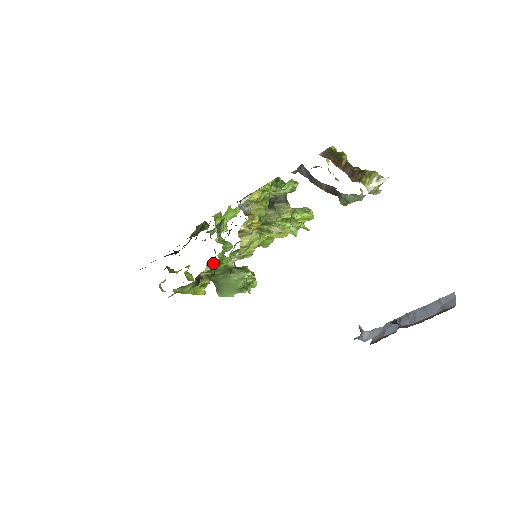
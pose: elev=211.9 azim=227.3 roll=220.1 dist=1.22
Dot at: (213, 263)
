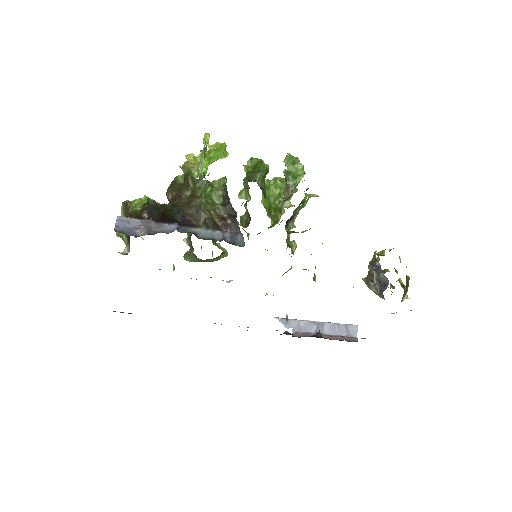
Dot at: occluded
